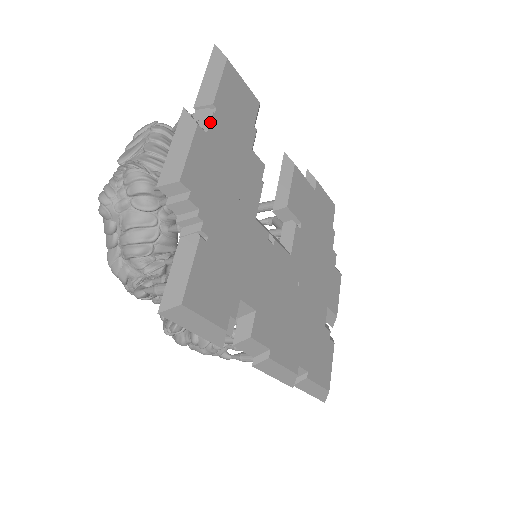
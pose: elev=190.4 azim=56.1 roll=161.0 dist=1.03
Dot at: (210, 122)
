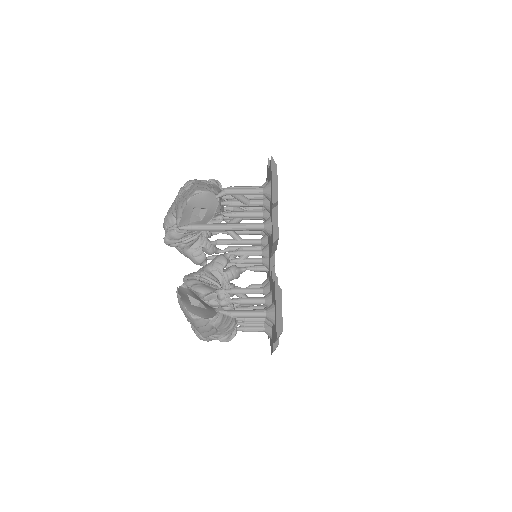
Dot at: occluded
